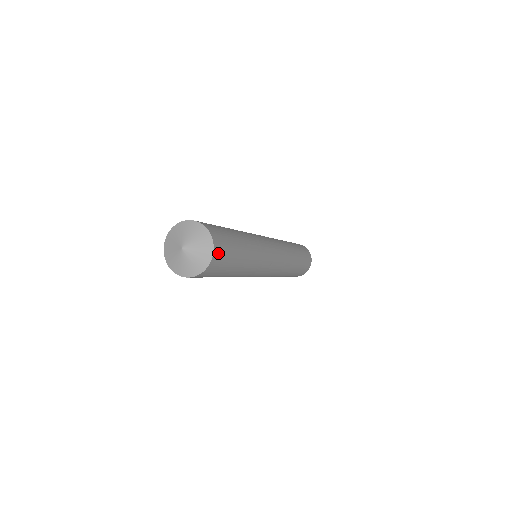
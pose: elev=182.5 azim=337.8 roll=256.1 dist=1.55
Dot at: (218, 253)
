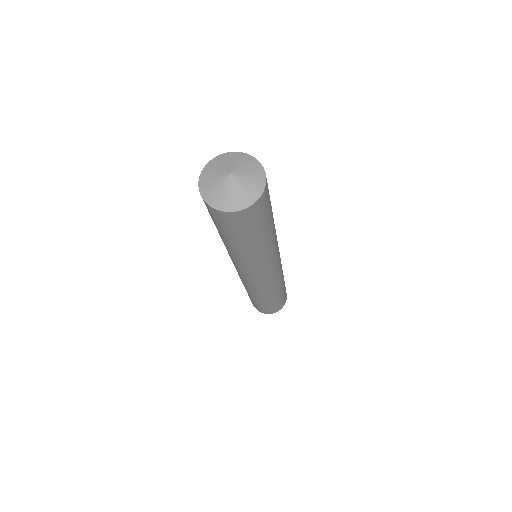
Dot at: (266, 193)
